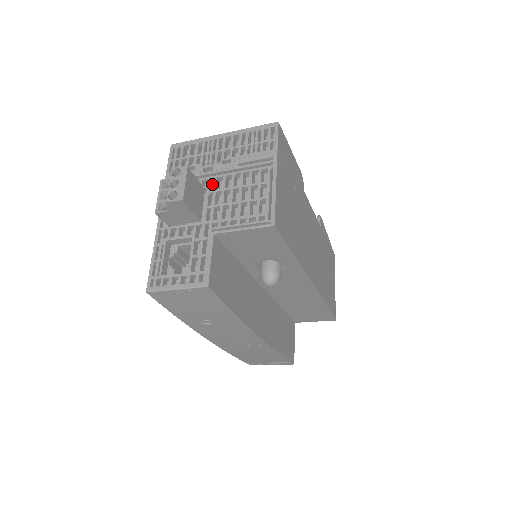
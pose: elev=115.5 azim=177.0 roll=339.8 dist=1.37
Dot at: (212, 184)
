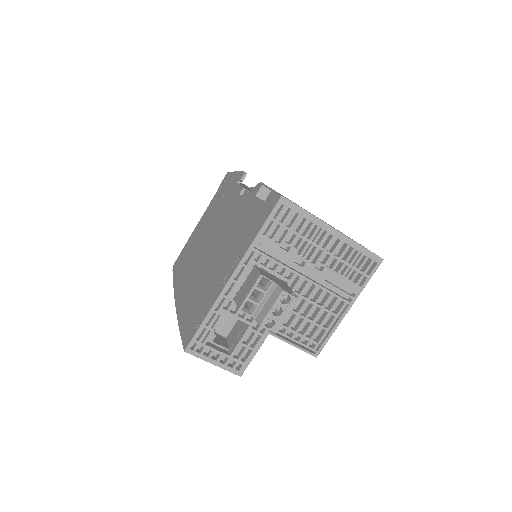
Dot at: (293, 276)
